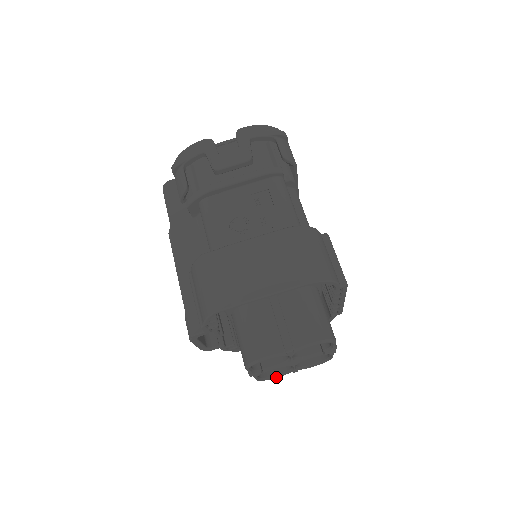
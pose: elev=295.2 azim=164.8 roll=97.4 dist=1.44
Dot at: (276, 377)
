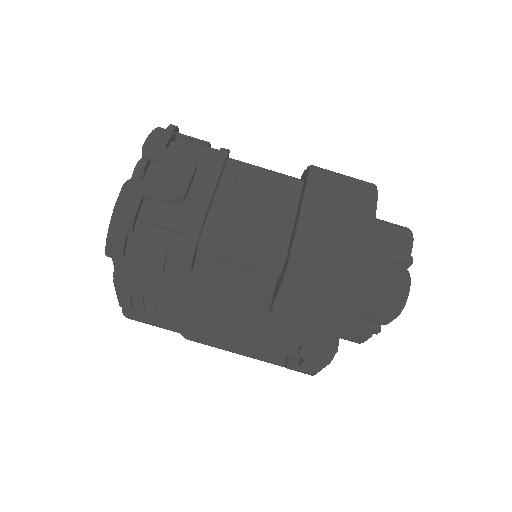
Dot at: occluded
